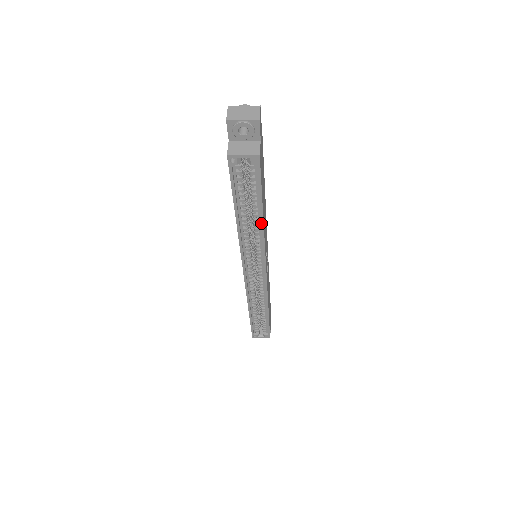
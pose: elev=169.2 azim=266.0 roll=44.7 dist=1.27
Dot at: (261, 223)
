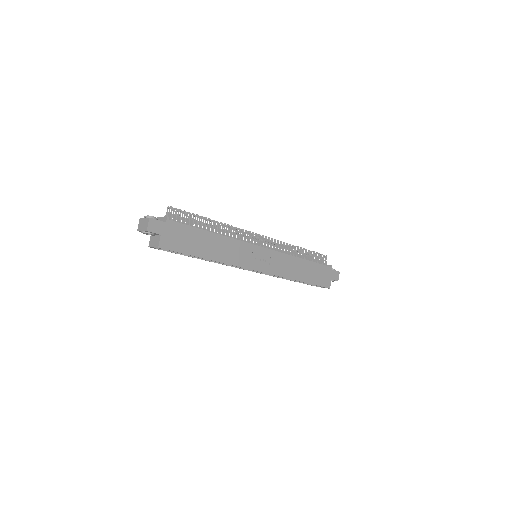
Dot at: (211, 260)
